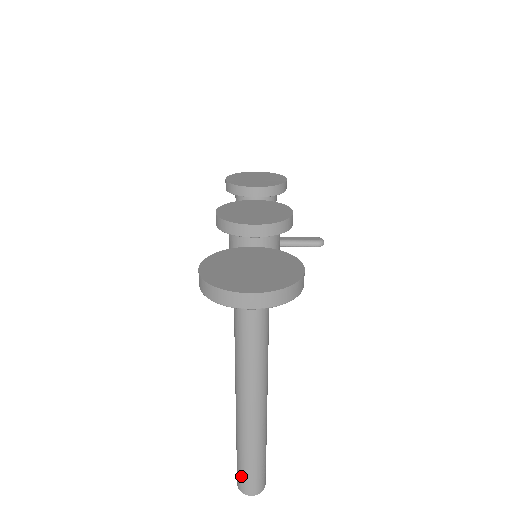
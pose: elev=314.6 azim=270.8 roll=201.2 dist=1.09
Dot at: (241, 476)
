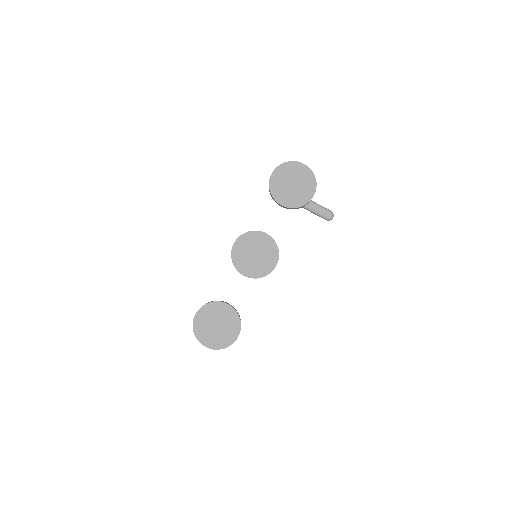
Dot at: occluded
